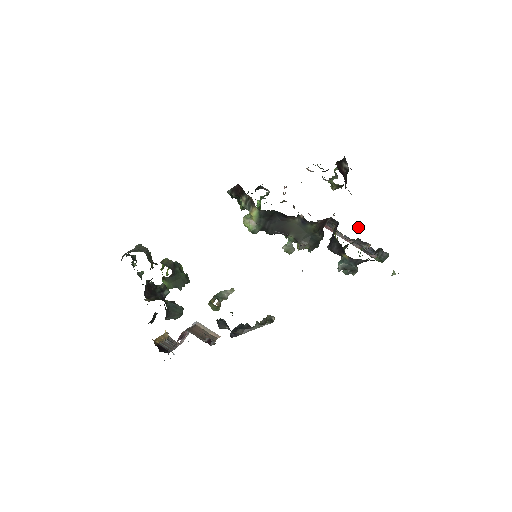
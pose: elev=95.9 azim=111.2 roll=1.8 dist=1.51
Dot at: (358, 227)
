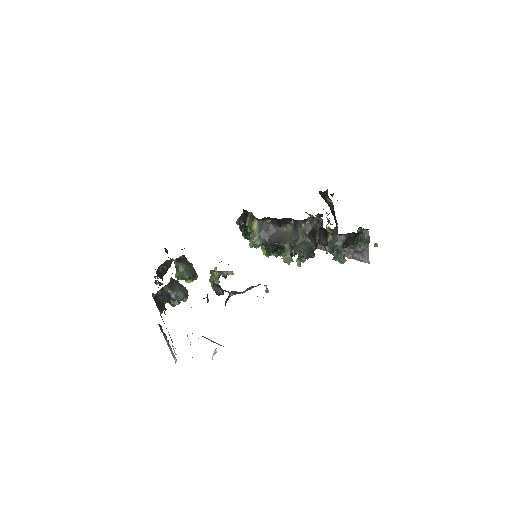
Dot at: occluded
